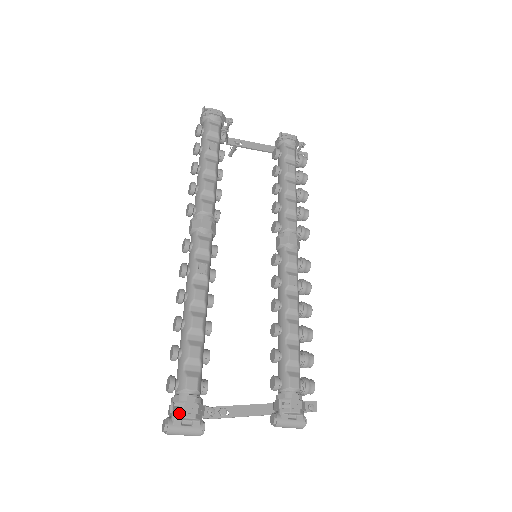
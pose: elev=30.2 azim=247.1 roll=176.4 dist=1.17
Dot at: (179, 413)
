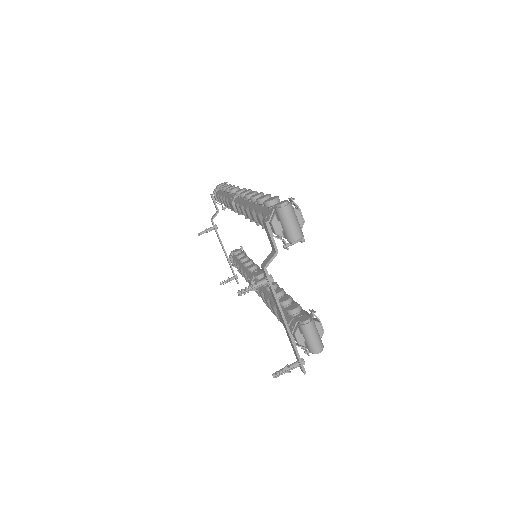
Dot at: occluded
